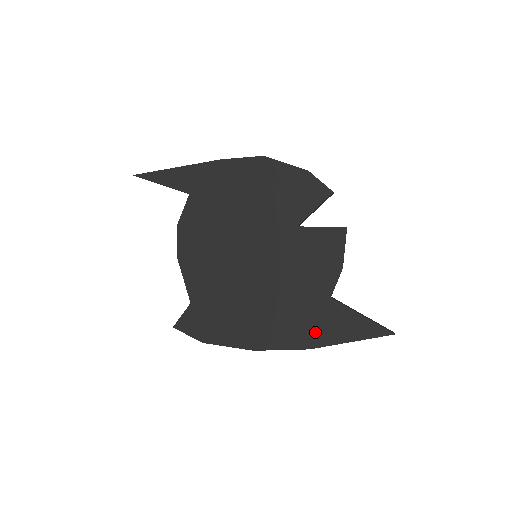
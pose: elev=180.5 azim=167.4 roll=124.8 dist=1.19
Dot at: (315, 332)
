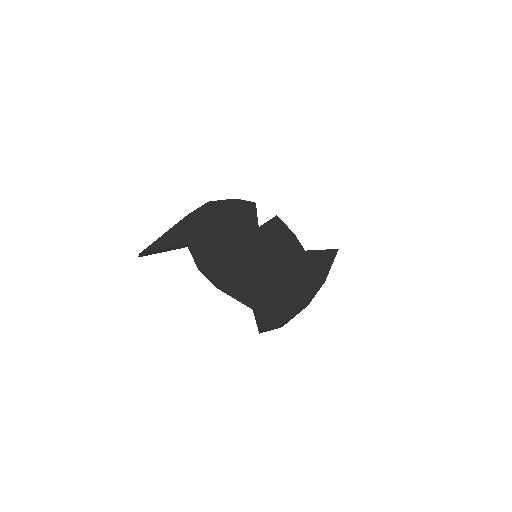
Dot at: (318, 272)
